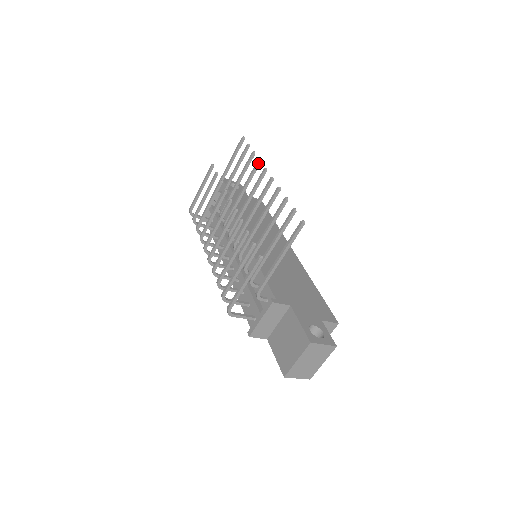
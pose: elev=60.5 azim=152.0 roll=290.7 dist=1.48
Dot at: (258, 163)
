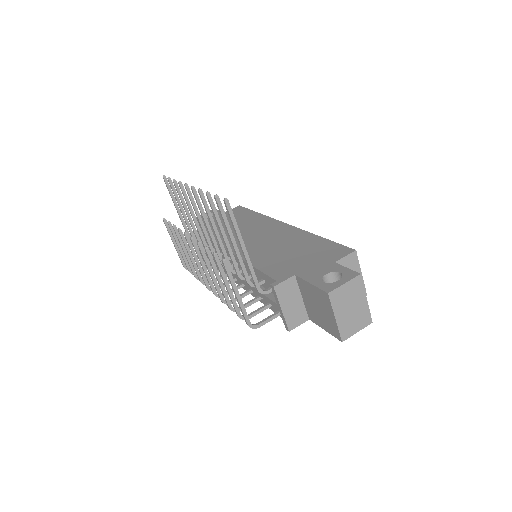
Dot at: (180, 185)
